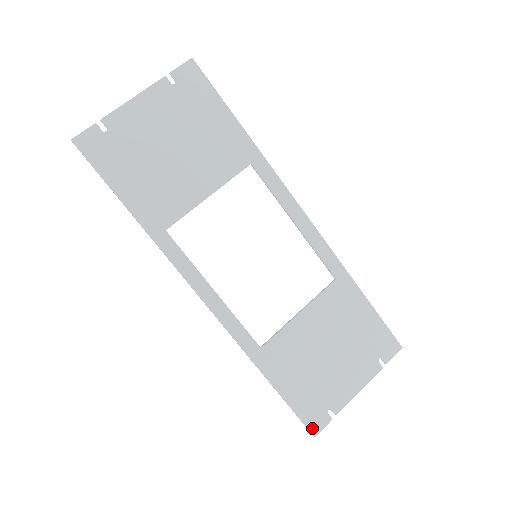
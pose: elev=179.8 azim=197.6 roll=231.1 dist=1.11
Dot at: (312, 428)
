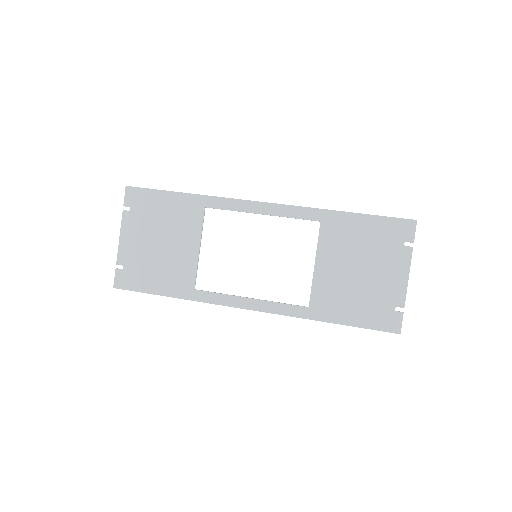
Dot at: (393, 330)
